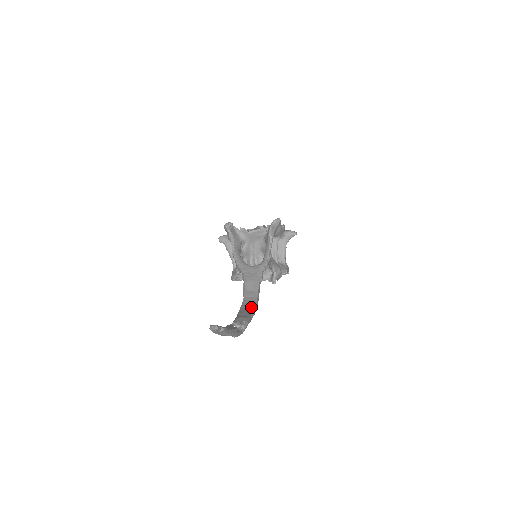
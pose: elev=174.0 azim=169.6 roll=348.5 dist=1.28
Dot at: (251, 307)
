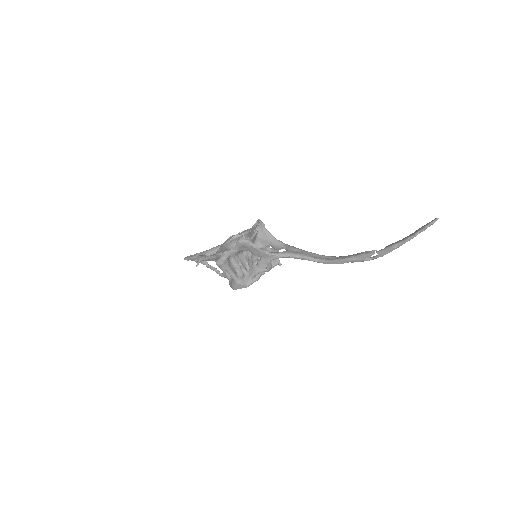
Dot at: (339, 257)
